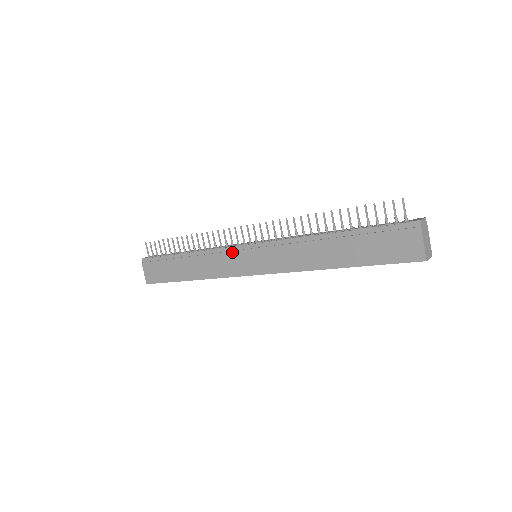
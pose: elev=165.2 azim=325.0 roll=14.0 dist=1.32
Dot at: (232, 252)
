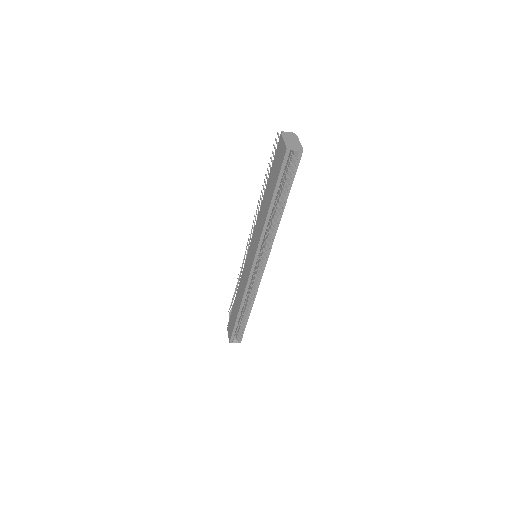
Dot at: (245, 264)
